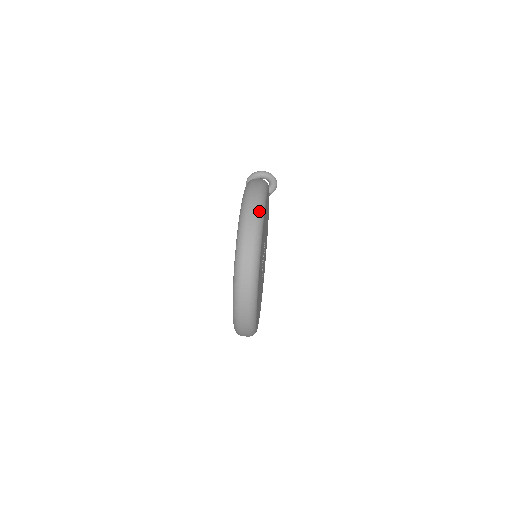
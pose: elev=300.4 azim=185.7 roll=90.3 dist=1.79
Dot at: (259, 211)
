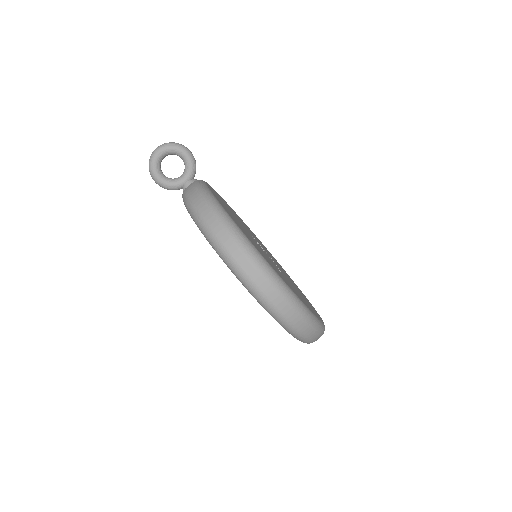
Dot at: (276, 284)
